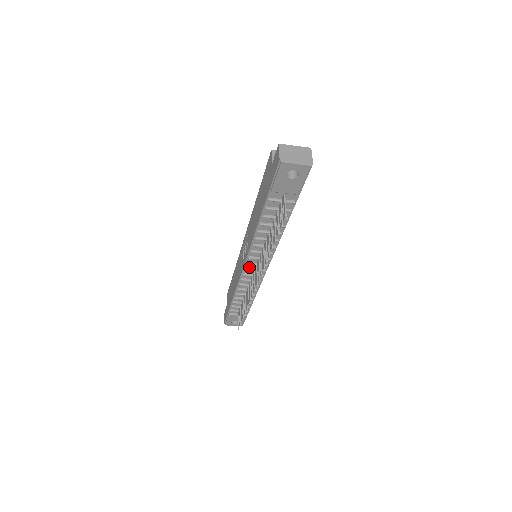
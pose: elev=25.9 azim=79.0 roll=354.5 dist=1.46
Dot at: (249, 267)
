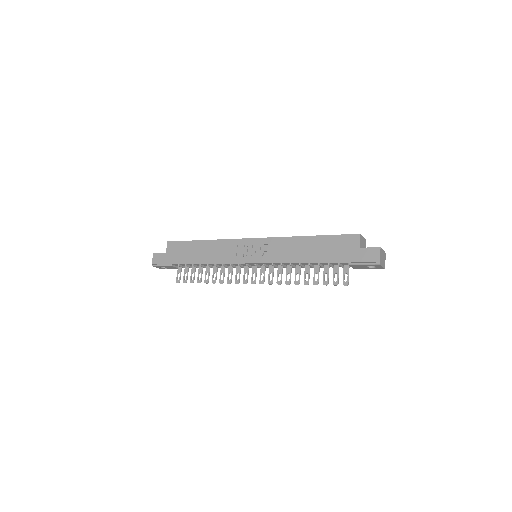
Dot at: (250, 264)
